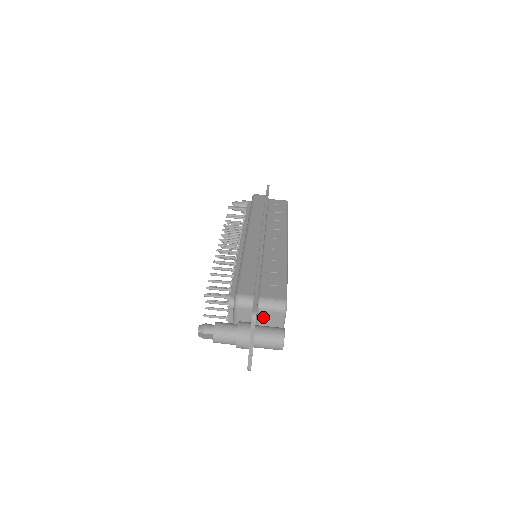
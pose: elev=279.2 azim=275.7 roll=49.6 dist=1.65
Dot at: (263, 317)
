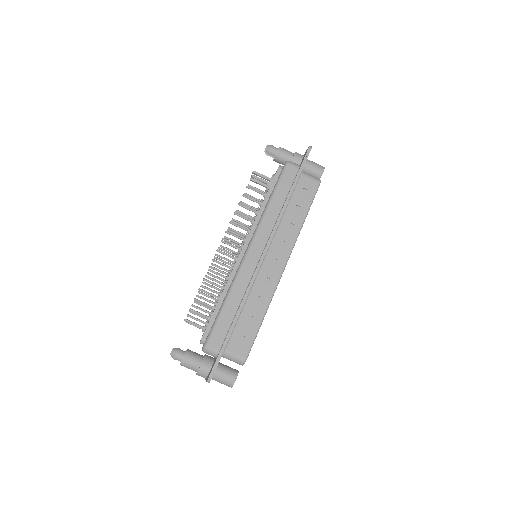
Dot at: occluded
